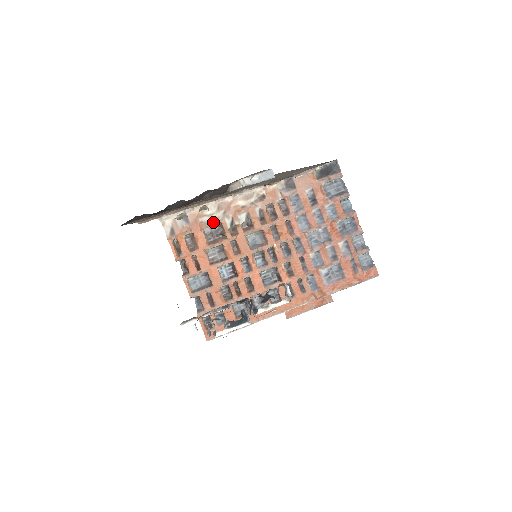
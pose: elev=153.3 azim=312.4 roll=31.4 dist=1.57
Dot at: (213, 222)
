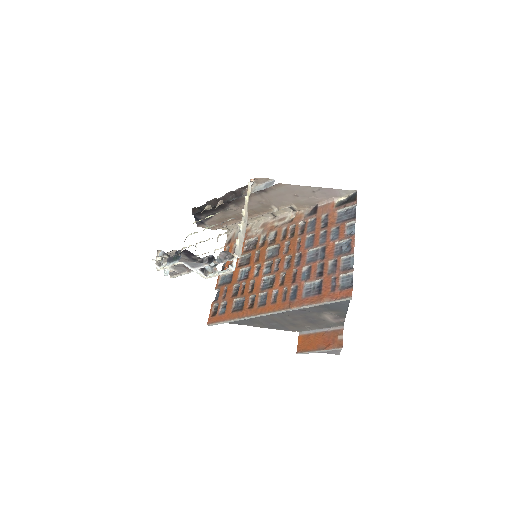
Dot at: (253, 236)
